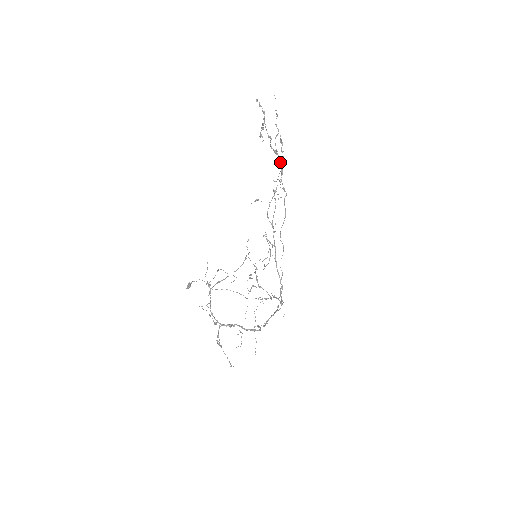
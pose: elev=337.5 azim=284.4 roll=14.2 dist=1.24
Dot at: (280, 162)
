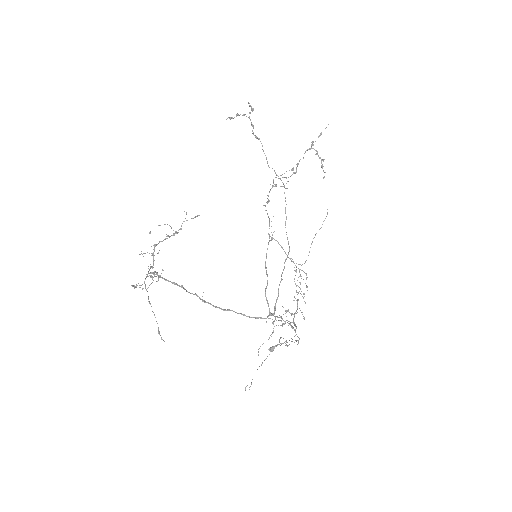
Dot at: (297, 165)
